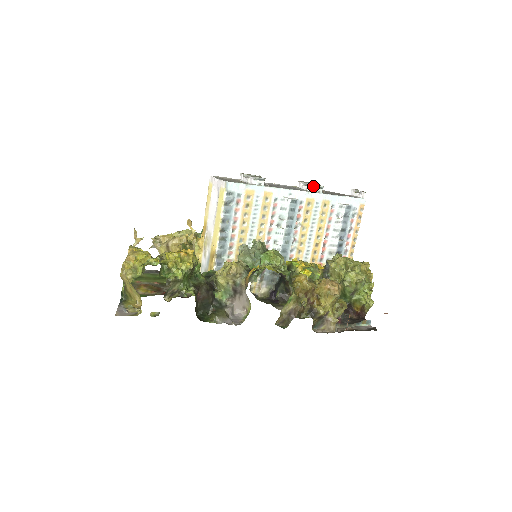
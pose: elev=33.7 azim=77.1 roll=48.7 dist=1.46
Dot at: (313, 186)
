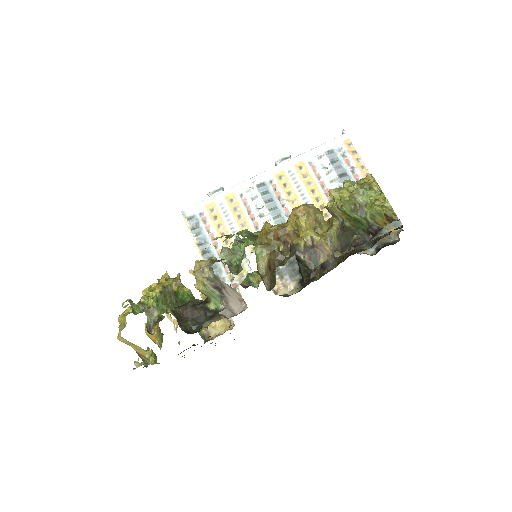
Dot at: (277, 162)
